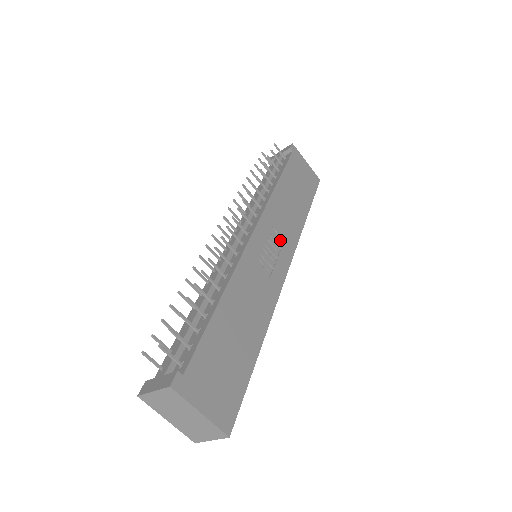
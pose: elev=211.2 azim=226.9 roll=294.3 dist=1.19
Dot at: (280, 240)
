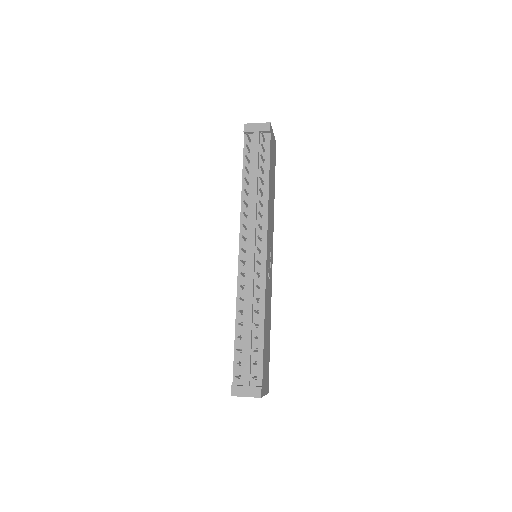
Dot at: (270, 240)
